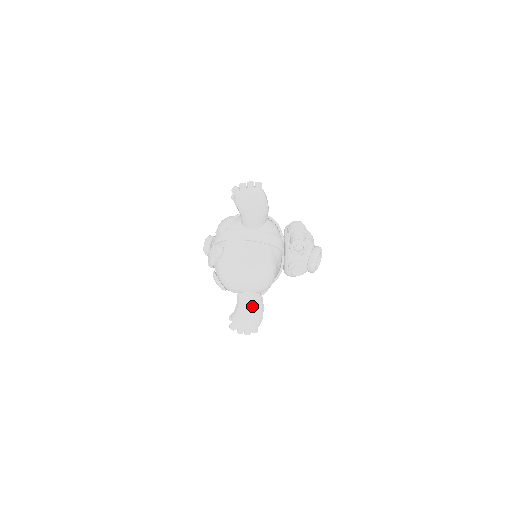
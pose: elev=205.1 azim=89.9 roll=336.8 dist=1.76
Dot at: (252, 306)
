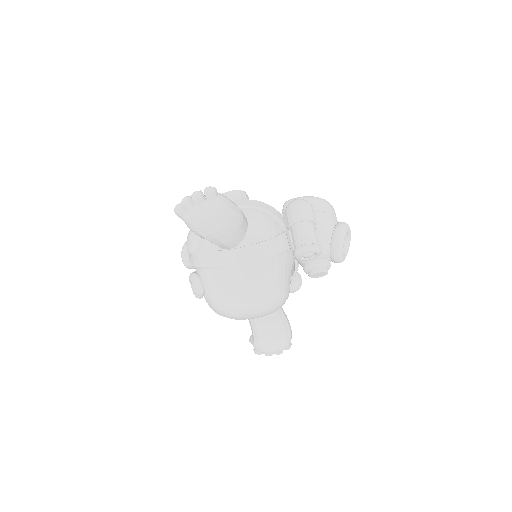
Dot at: (271, 333)
